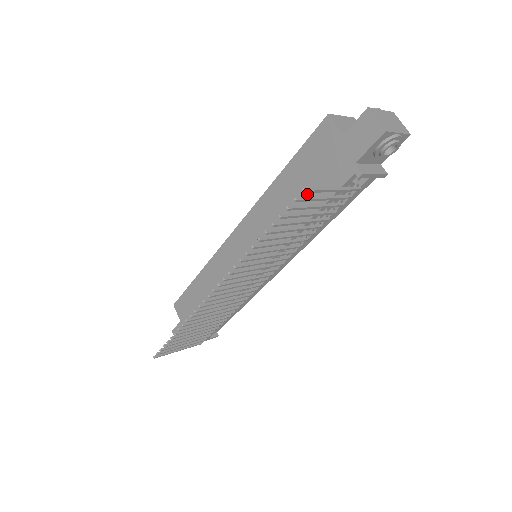
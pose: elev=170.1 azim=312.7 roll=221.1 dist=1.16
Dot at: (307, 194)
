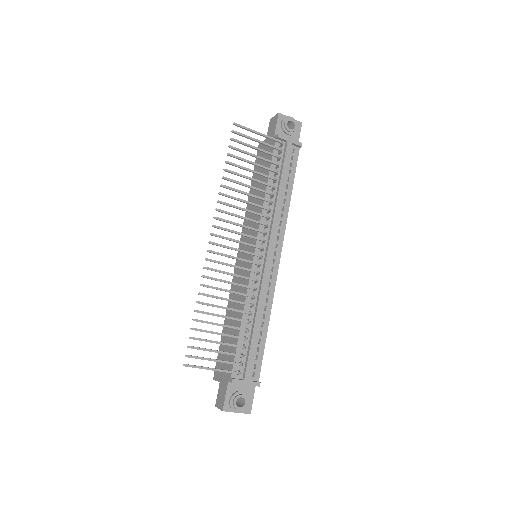
Dot at: (262, 177)
